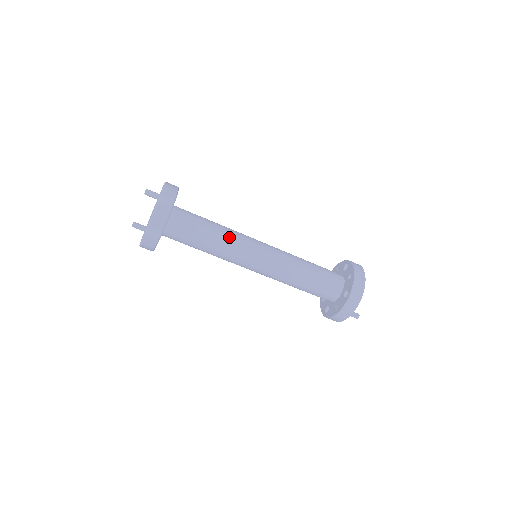
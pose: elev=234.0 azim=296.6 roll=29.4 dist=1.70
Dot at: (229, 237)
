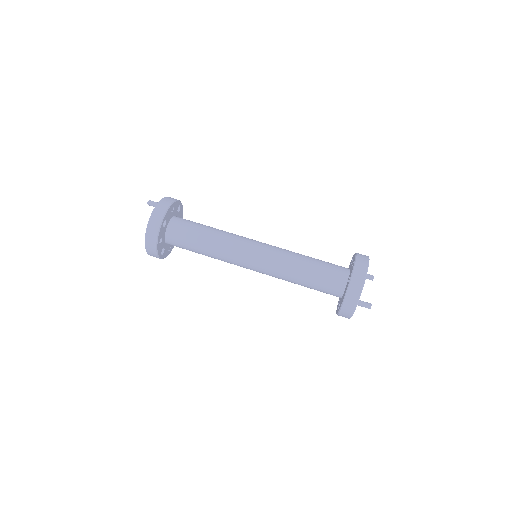
Dot at: (225, 236)
